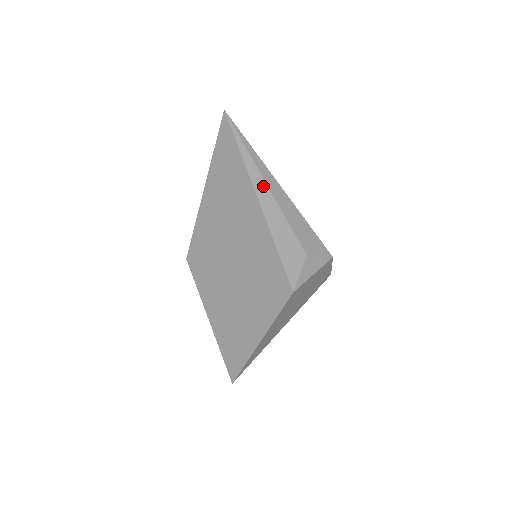
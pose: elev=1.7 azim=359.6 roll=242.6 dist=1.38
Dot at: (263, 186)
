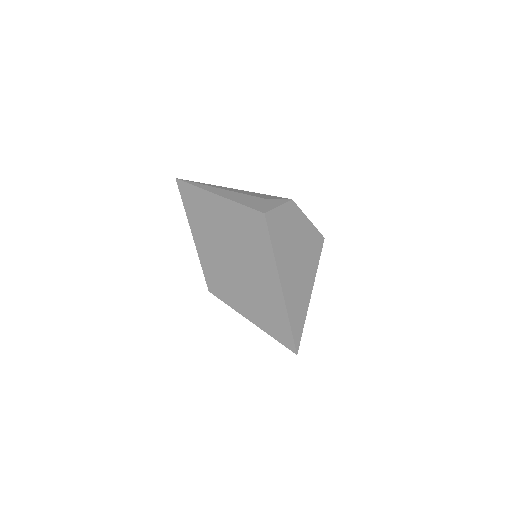
Dot at: (214, 189)
